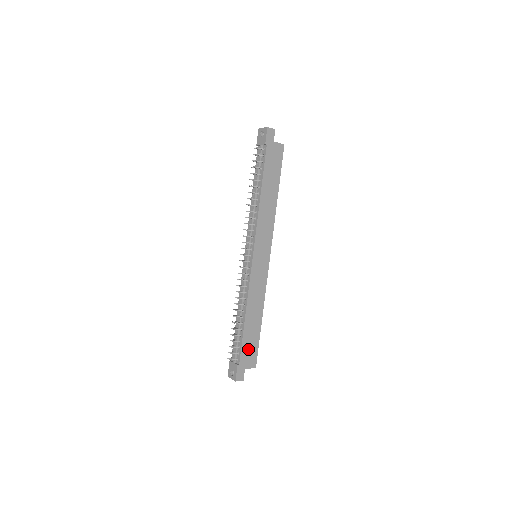
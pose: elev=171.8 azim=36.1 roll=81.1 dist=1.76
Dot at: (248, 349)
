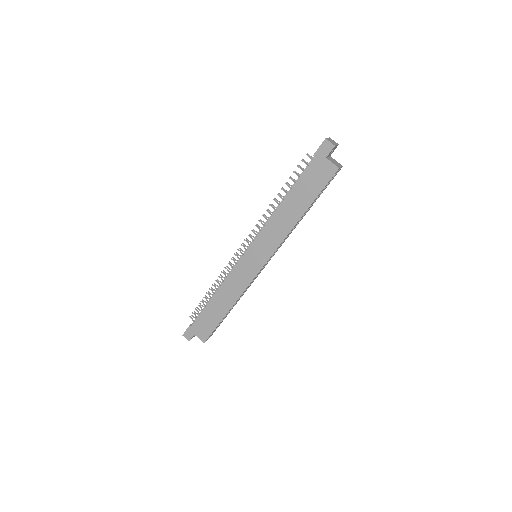
Dot at: (204, 322)
